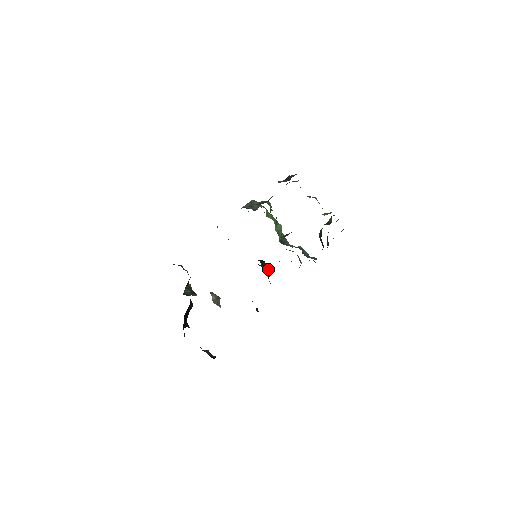
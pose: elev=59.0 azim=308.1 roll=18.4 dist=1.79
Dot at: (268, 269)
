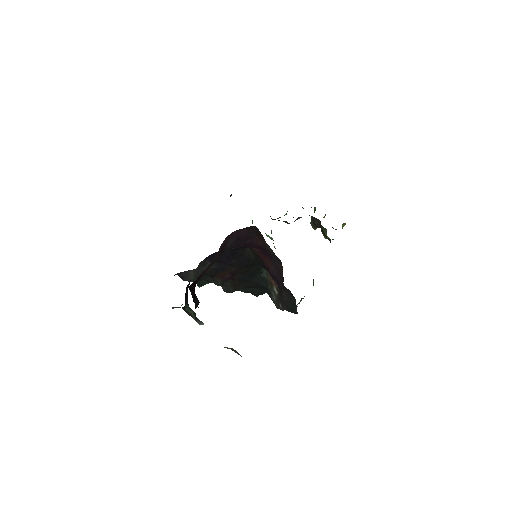
Dot at: occluded
